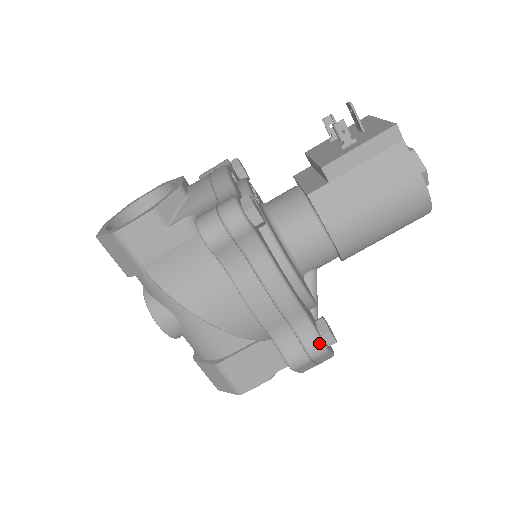
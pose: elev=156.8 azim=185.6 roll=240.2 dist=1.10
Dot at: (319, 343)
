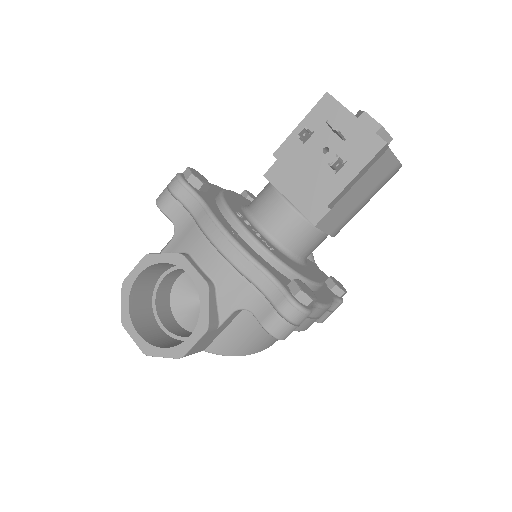
Dot at: (340, 304)
